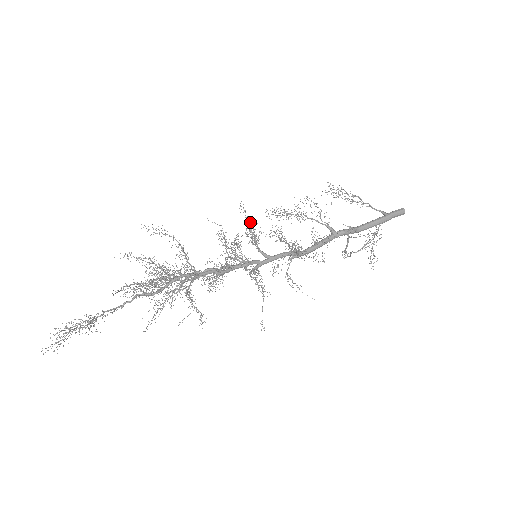
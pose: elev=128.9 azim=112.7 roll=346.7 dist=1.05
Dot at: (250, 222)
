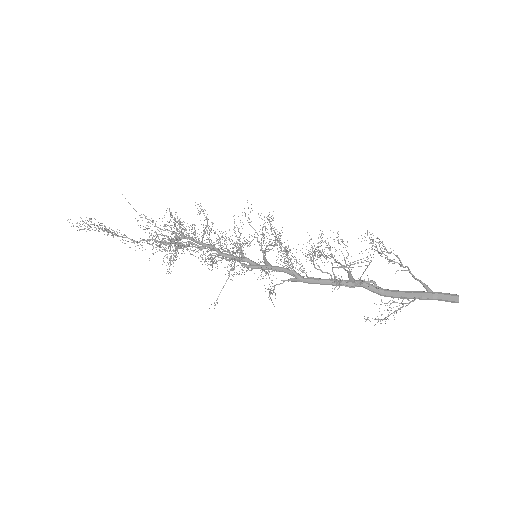
Dot at: occluded
